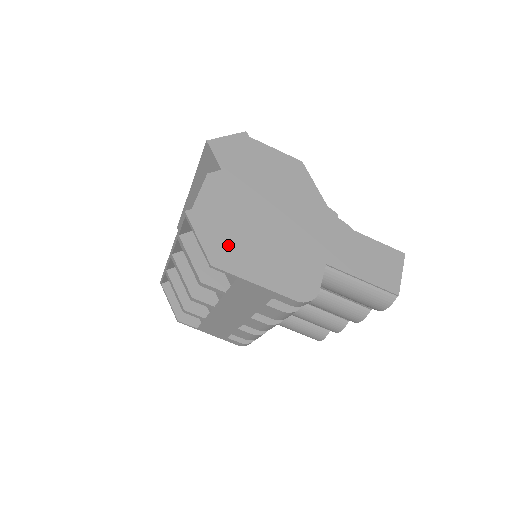
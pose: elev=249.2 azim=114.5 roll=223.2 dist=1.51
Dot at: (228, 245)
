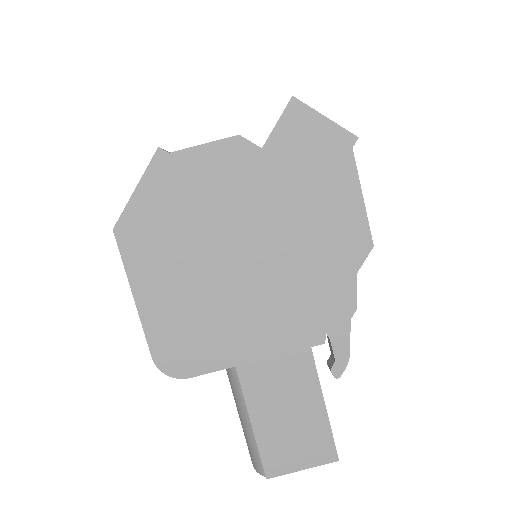
Dot at: (157, 231)
